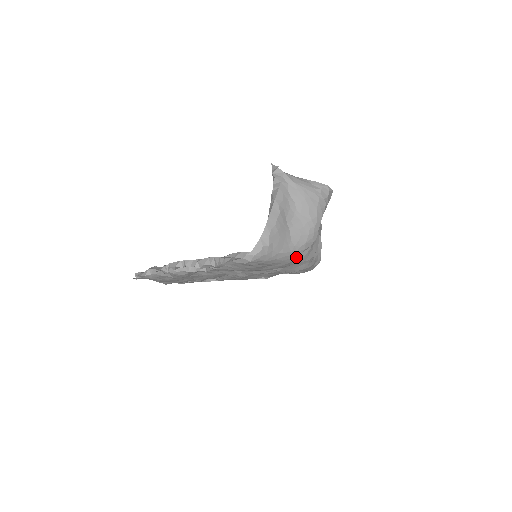
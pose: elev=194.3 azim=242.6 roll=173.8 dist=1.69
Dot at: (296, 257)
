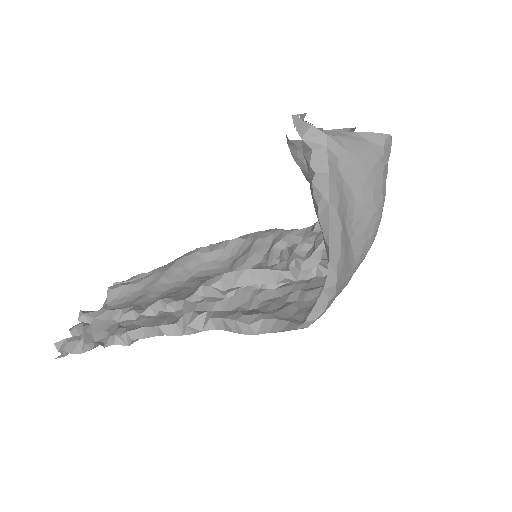
Dot at: occluded
